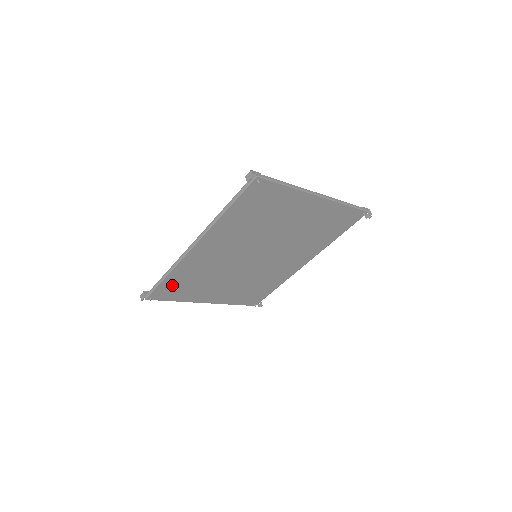
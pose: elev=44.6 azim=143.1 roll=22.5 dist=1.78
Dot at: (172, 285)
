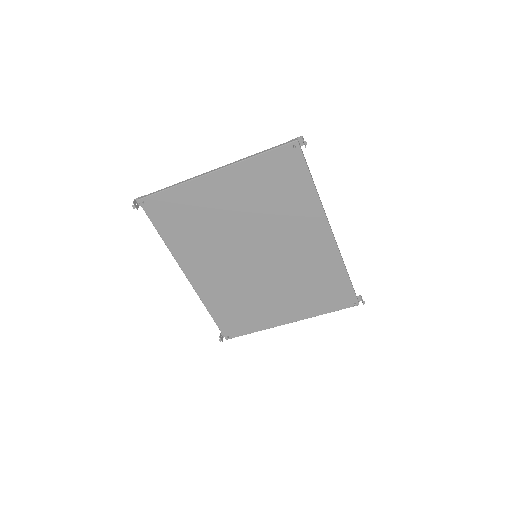
Dot at: (227, 318)
